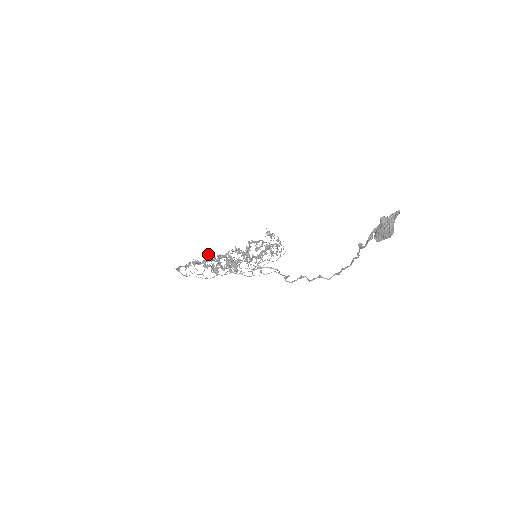
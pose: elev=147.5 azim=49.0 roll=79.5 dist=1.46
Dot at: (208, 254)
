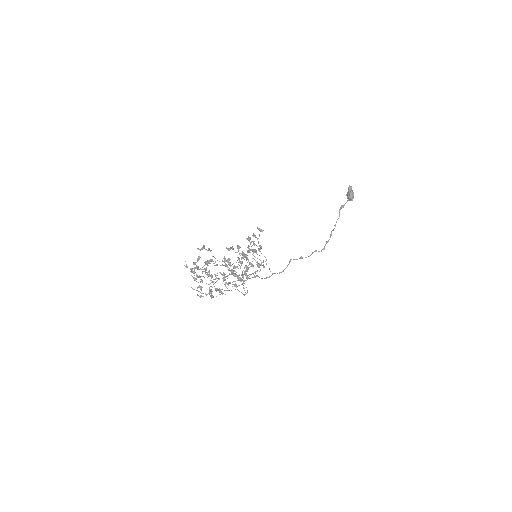
Dot at: occluded
